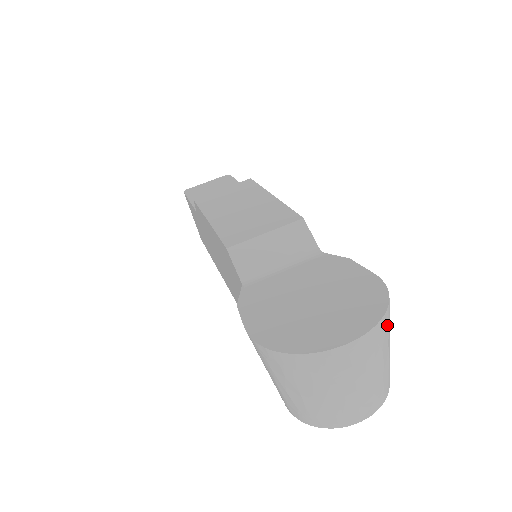
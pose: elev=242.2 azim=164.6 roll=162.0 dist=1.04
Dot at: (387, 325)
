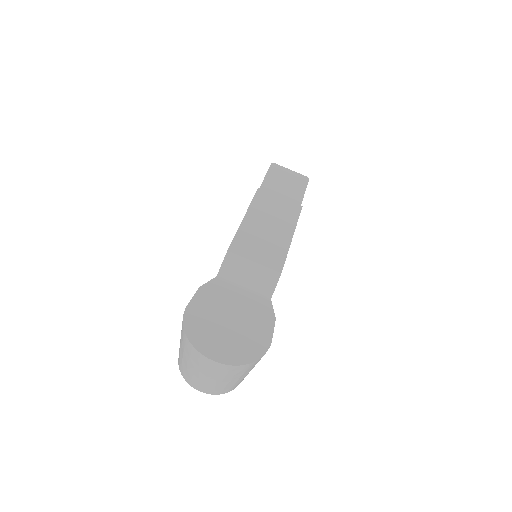
Dot at: (245, 369)
